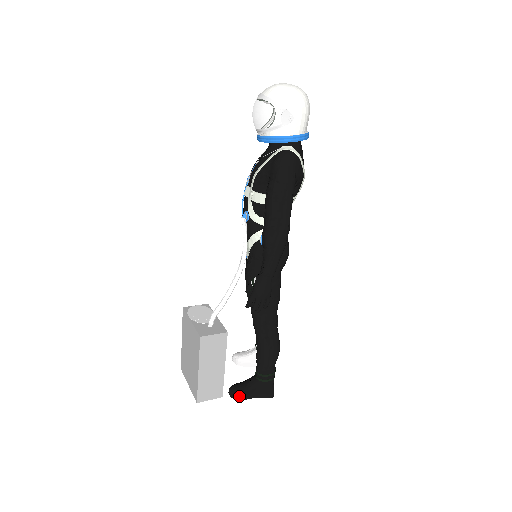
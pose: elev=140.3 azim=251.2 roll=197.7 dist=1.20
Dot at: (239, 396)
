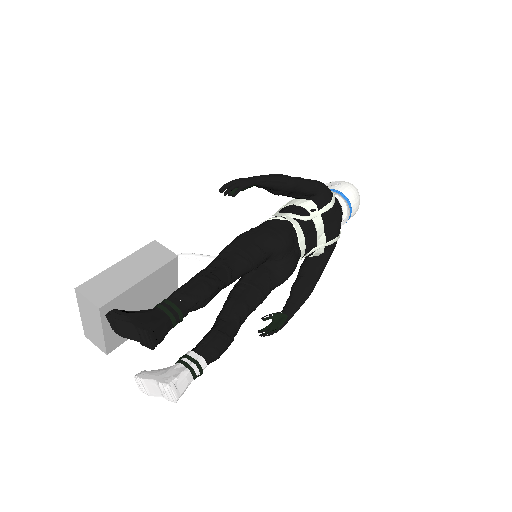
Dot at: (116, 309)
